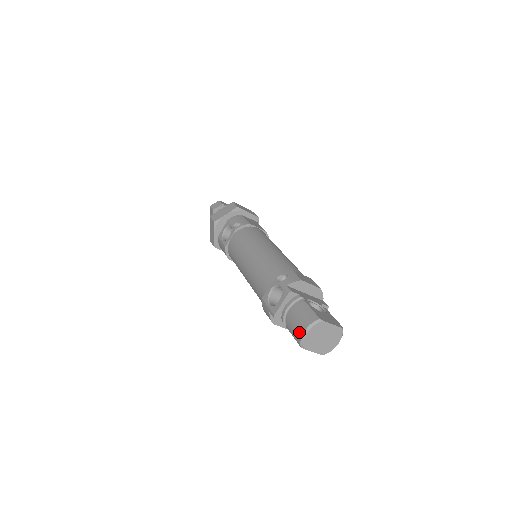
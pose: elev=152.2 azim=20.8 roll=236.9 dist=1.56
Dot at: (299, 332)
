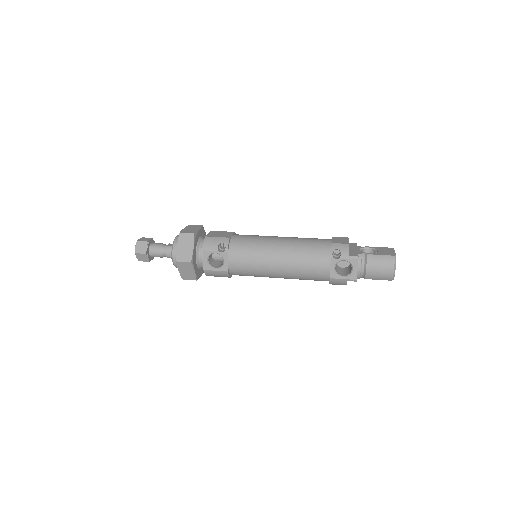
Dot at: (389, 274)
